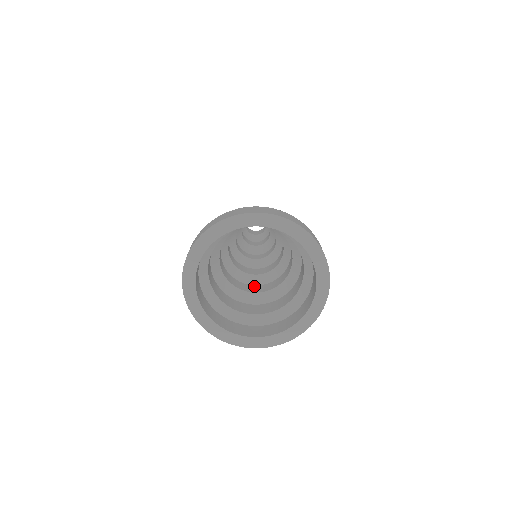
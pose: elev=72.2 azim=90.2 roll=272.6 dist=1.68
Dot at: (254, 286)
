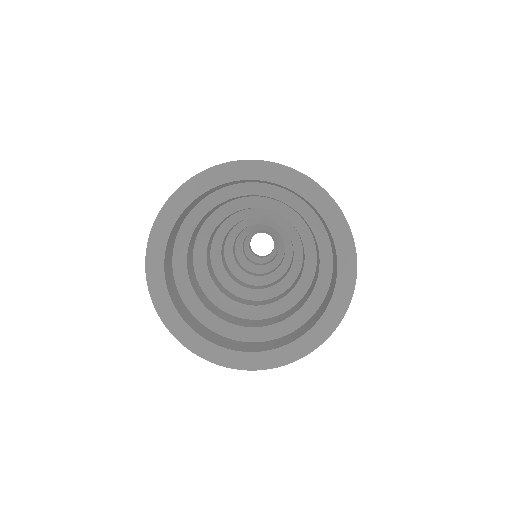
Dot at: (263, 301)
